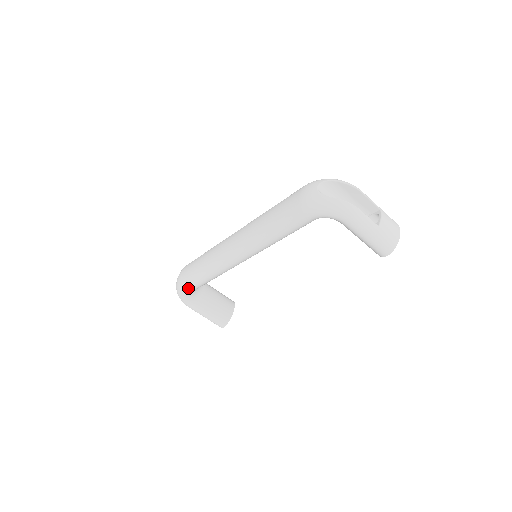
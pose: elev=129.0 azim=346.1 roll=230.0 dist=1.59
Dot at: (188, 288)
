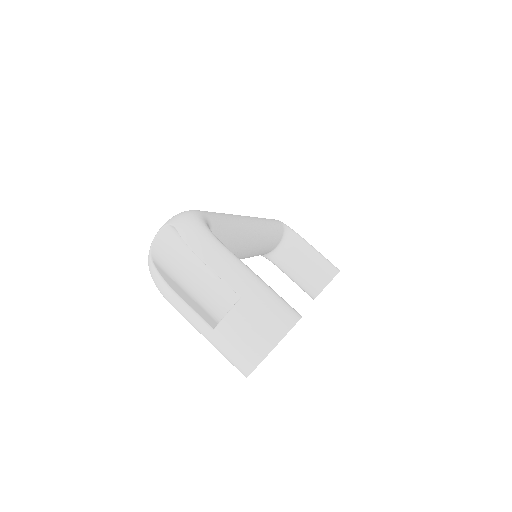
Dot at: occluded
